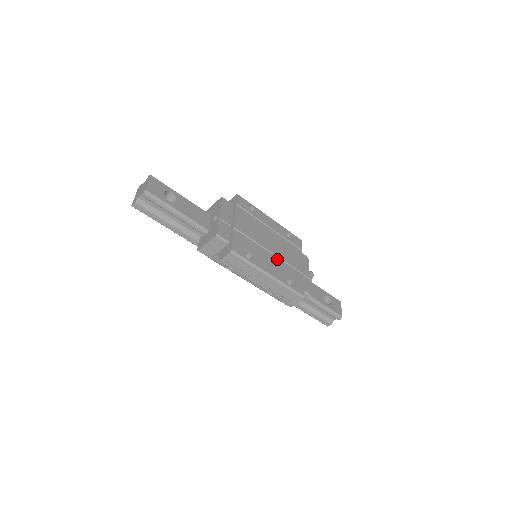
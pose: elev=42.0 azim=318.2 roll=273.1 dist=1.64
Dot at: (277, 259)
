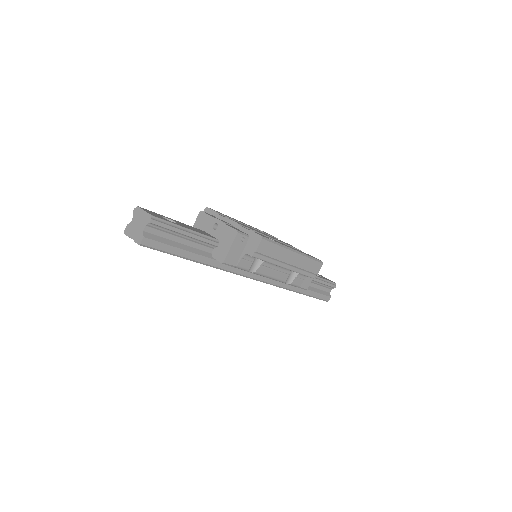
Dot at: occluded
